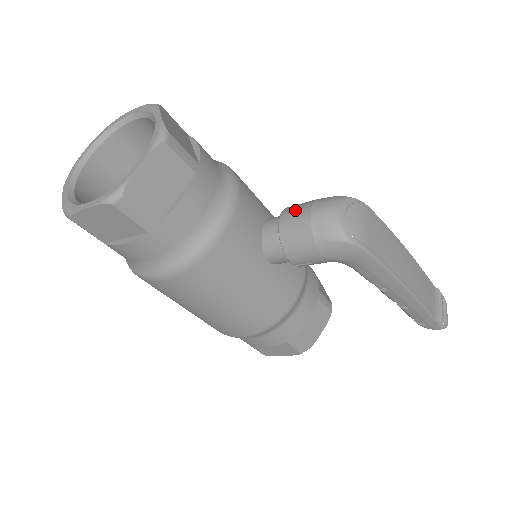
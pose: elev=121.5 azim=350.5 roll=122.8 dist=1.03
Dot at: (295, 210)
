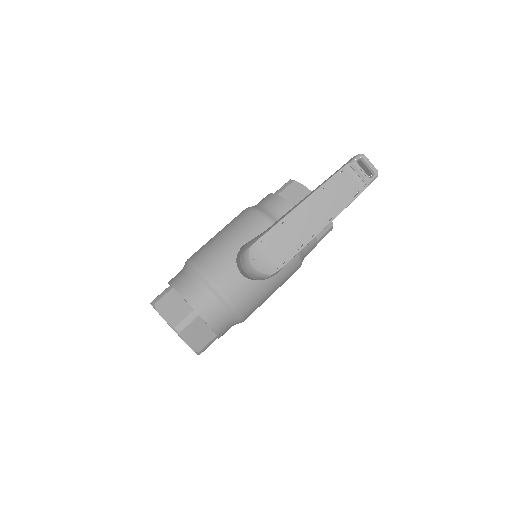
Dot at: (240, 270)
